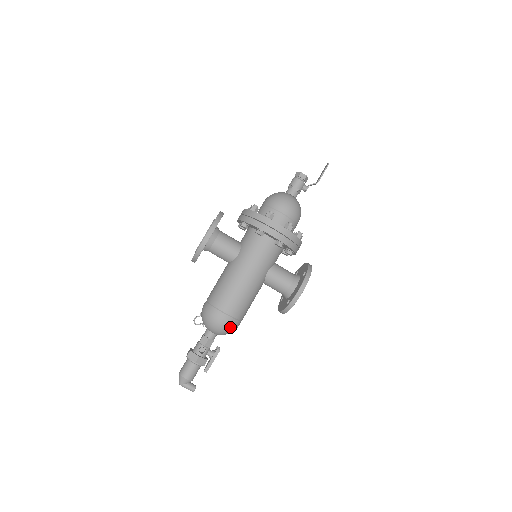
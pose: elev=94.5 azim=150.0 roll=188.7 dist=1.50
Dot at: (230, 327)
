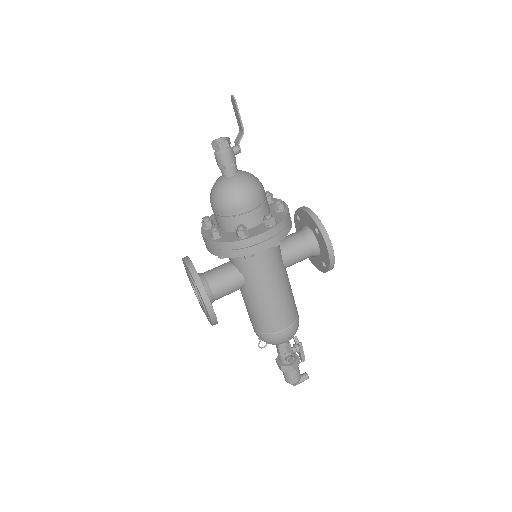
Dot at: (296, 329)
